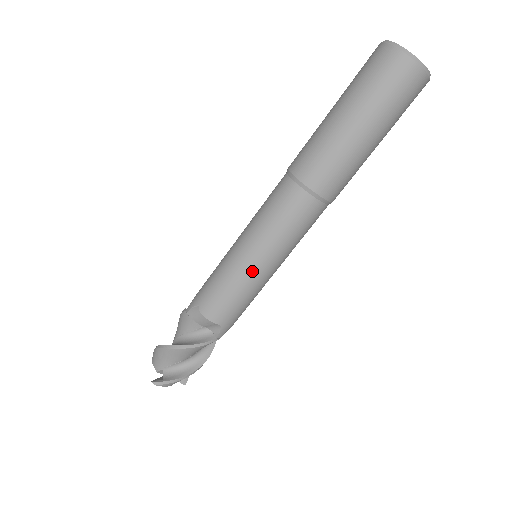
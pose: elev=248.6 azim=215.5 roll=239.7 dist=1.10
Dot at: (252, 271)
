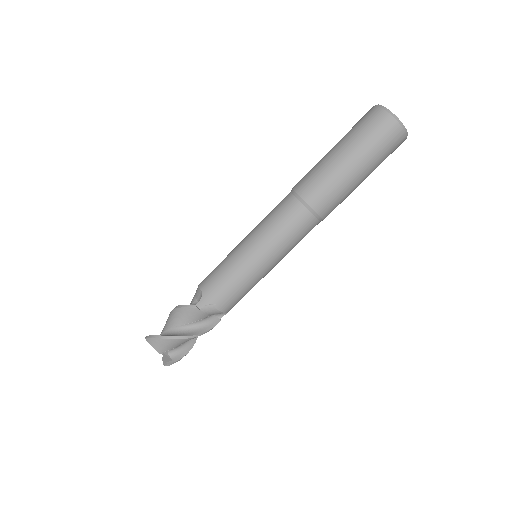
Dot at: (264, 274)
